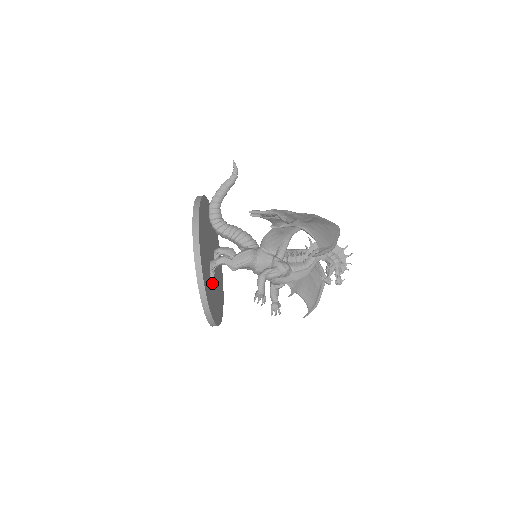
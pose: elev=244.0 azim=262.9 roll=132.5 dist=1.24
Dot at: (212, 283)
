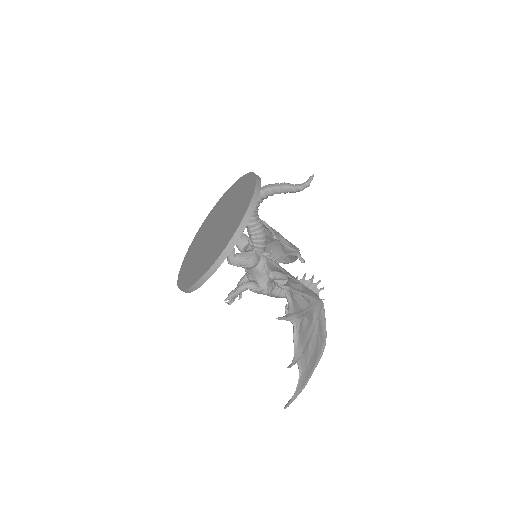
Dot at: occluded
